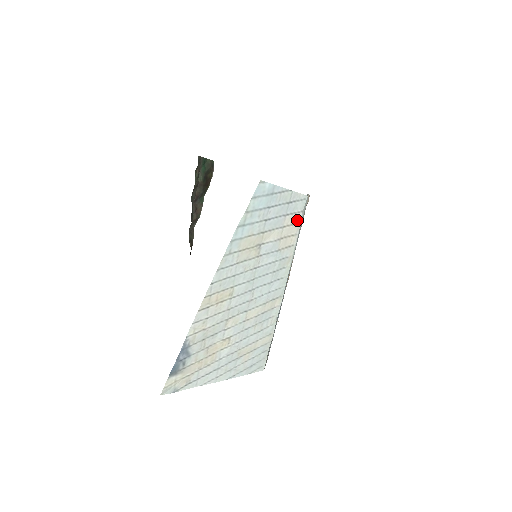
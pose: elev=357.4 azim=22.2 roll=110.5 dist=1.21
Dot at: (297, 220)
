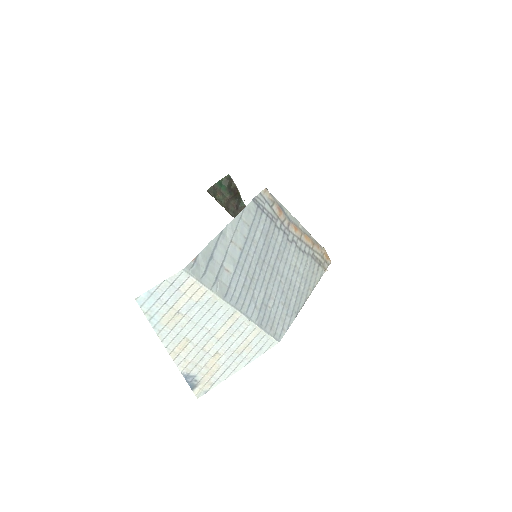
Dot at: (191, 282)
